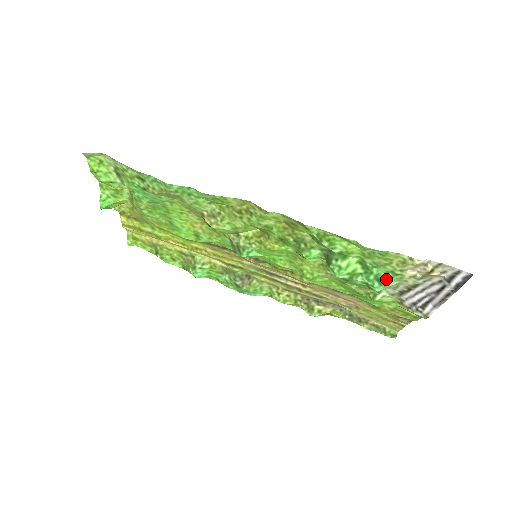
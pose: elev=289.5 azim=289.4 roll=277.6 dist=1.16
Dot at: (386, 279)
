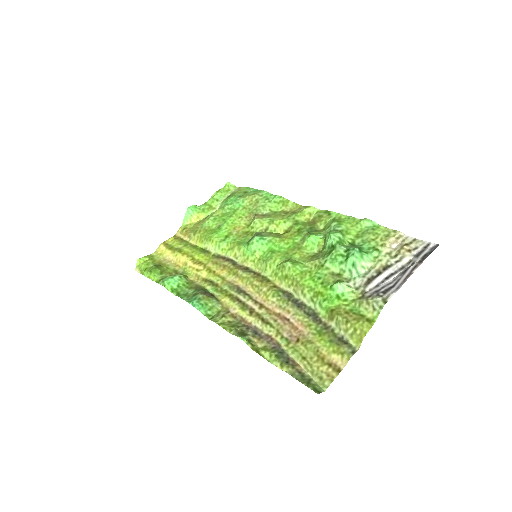
Dot at: (365, 253)
